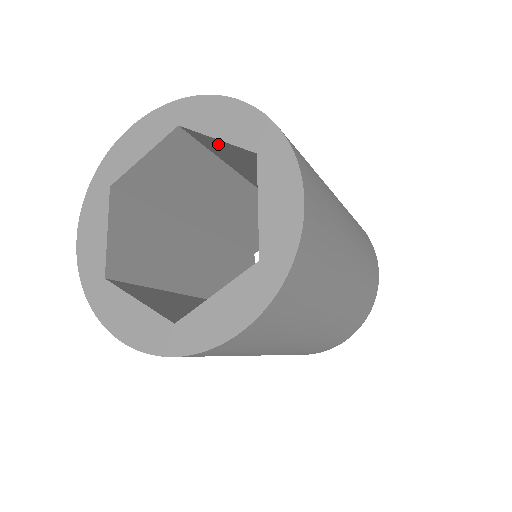
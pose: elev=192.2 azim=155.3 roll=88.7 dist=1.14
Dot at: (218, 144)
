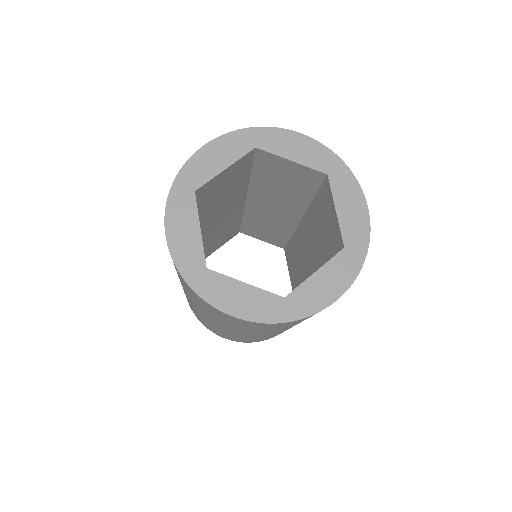
Dot at: (331, 209)
